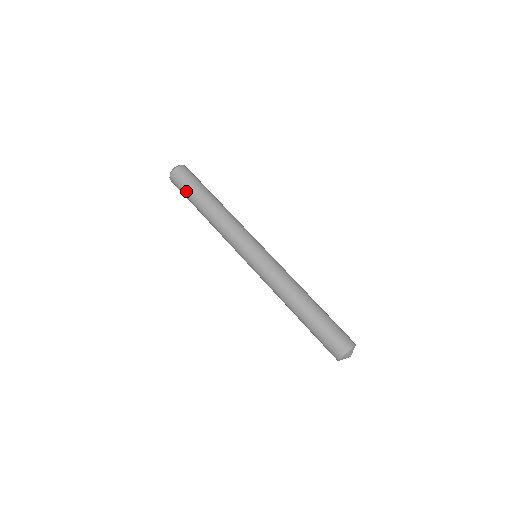
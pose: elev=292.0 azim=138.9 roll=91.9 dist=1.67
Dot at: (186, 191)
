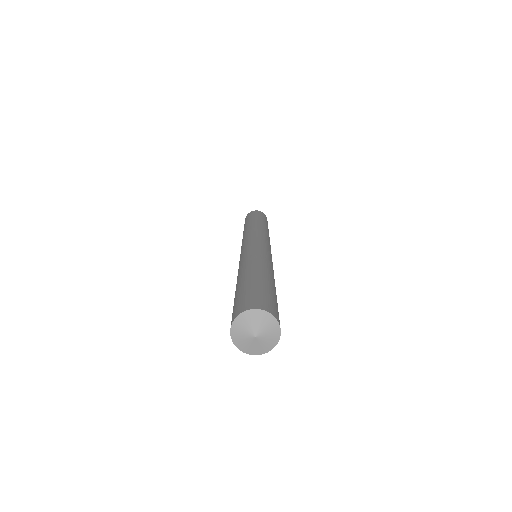
Dot at: (249, 217)
